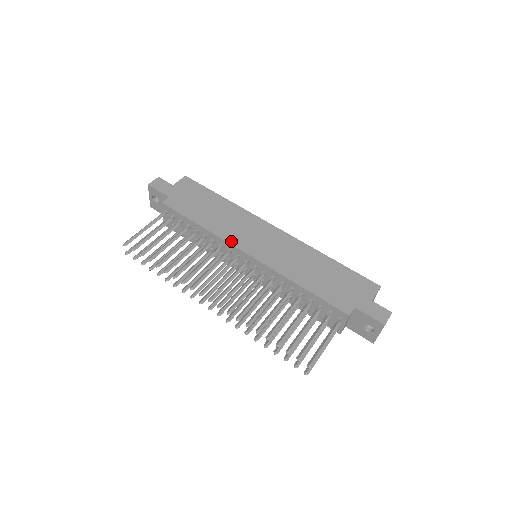
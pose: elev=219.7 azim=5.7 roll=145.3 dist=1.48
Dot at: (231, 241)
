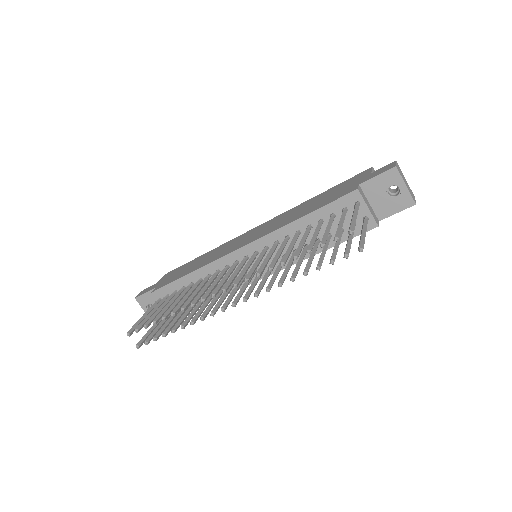
Dot at: (221, 256)
